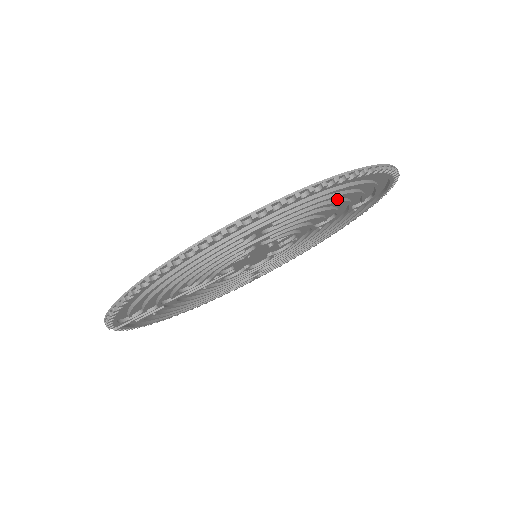
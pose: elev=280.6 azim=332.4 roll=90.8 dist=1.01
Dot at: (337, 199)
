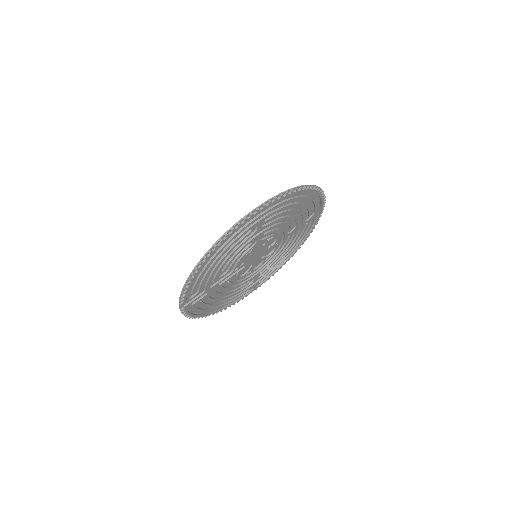
Dot at: (295, 209)
